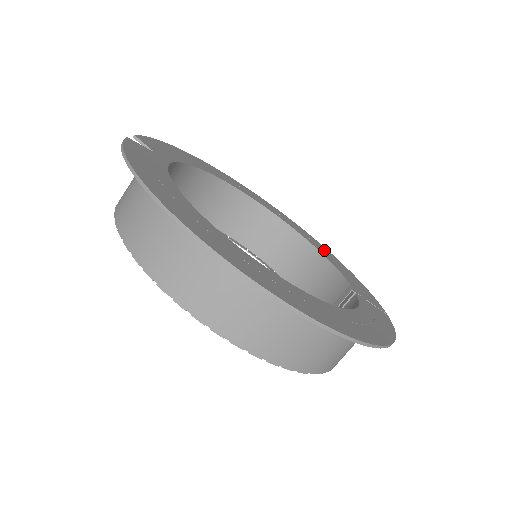
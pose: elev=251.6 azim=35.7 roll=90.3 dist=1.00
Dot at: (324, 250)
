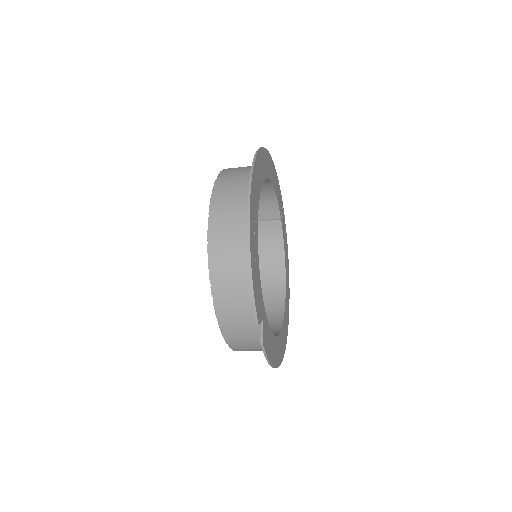
Dot at: (270, 165)
